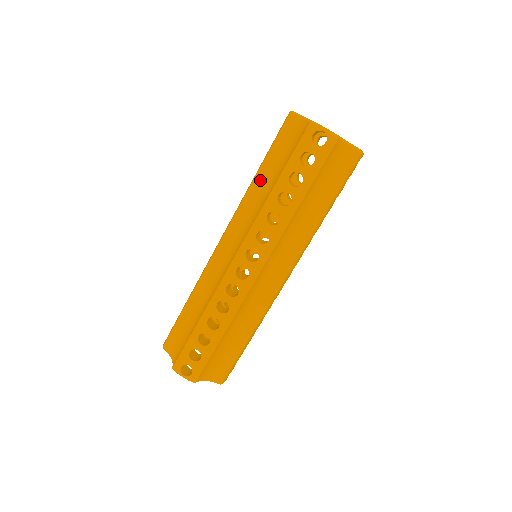
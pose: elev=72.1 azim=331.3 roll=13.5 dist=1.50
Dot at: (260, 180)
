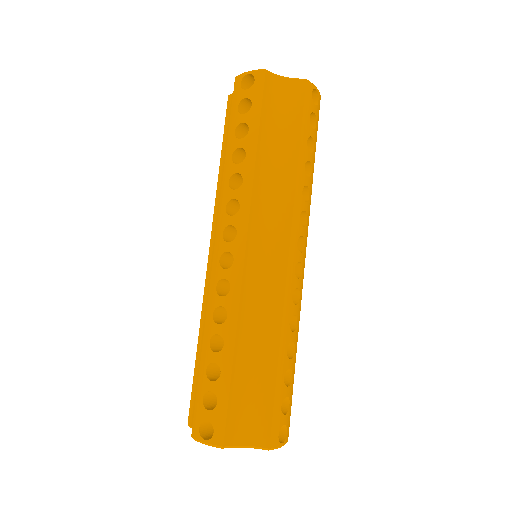
Dot at: (223, 168)
